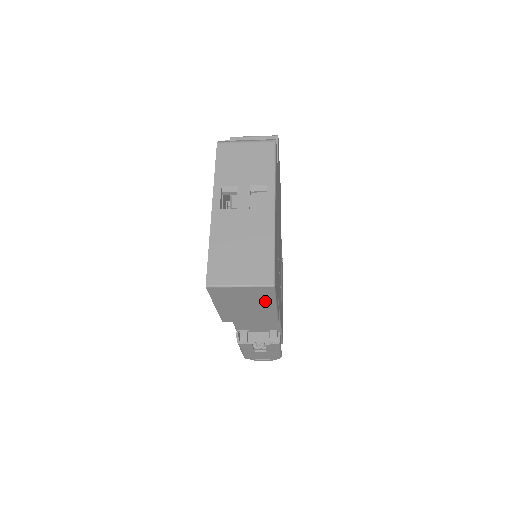
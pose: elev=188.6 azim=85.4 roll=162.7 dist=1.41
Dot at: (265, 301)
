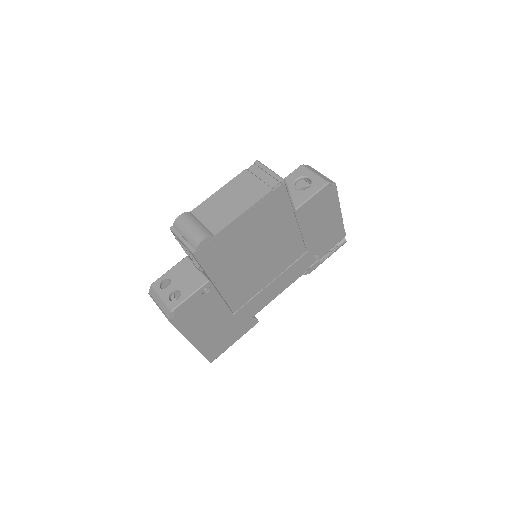
Dot at: occluded
